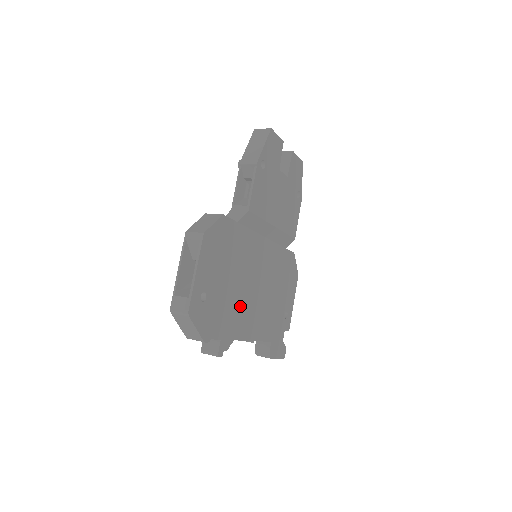
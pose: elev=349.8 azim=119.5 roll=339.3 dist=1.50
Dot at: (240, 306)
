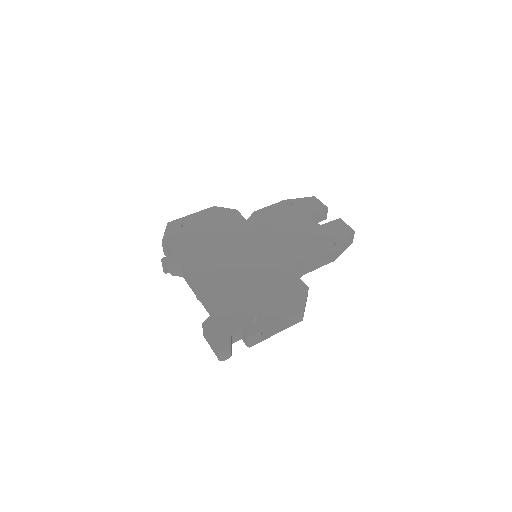
Dot at: (207, 256)
